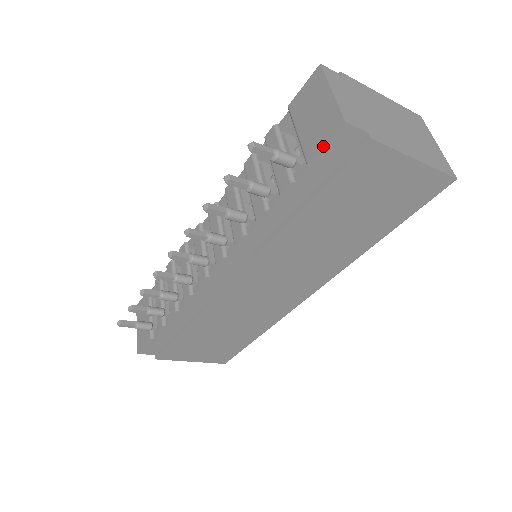
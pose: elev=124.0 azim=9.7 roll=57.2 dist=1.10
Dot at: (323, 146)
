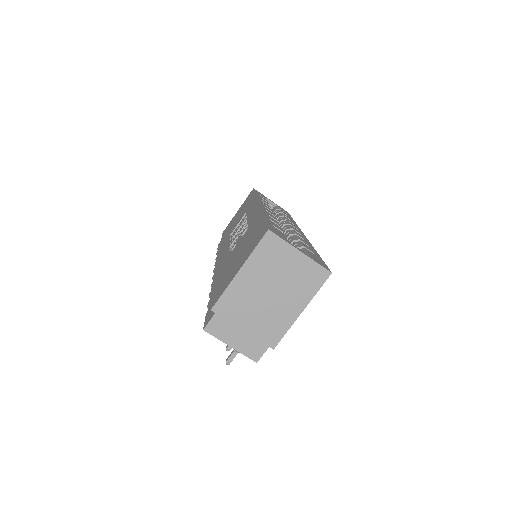
Dot at: occluded
